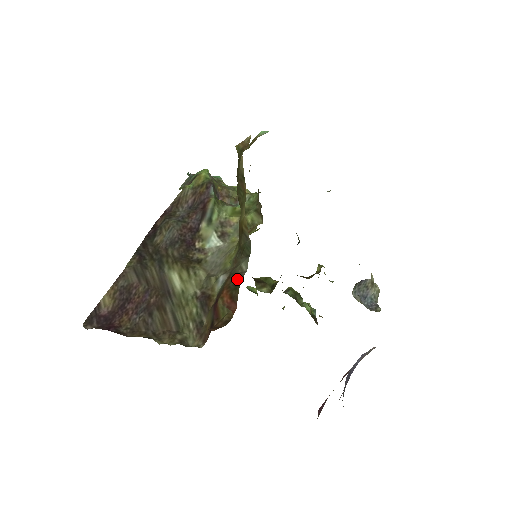
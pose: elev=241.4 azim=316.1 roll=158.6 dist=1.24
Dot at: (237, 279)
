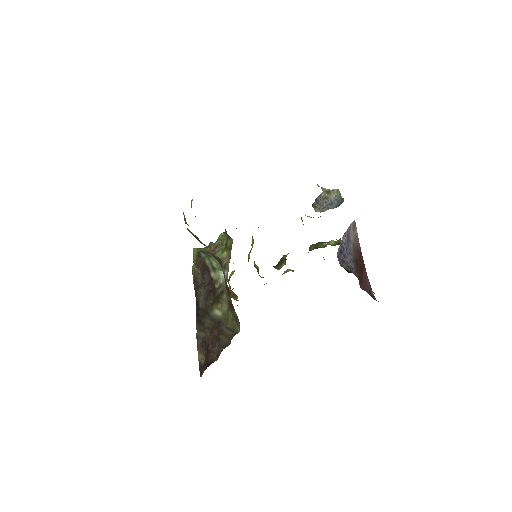
Dot at: occluded
